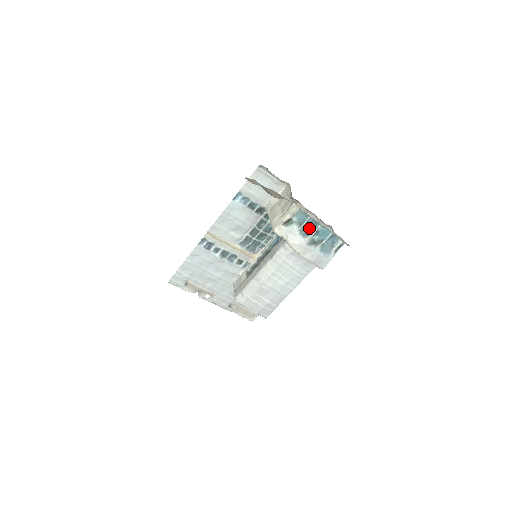
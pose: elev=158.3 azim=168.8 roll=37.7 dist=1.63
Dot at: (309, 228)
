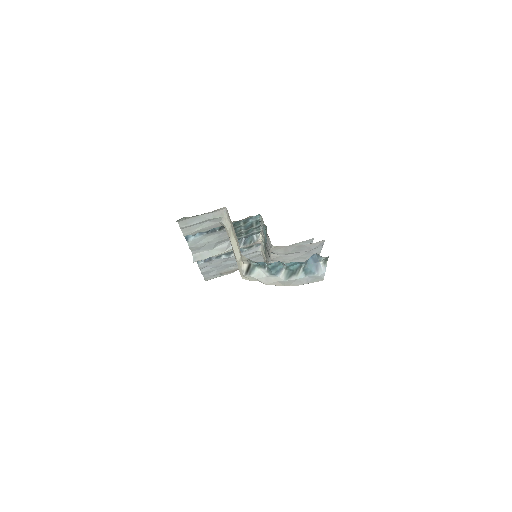
Dot at: (275, 266)
